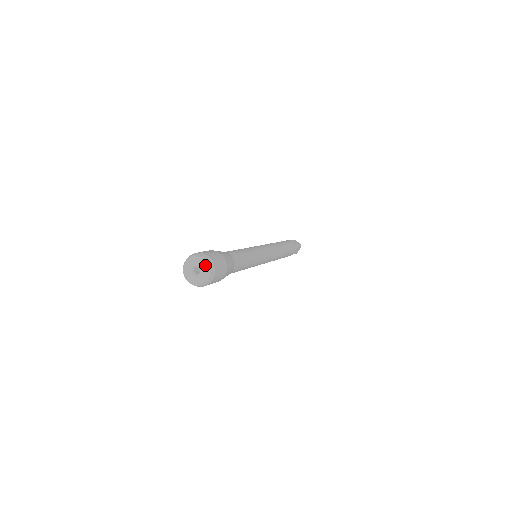
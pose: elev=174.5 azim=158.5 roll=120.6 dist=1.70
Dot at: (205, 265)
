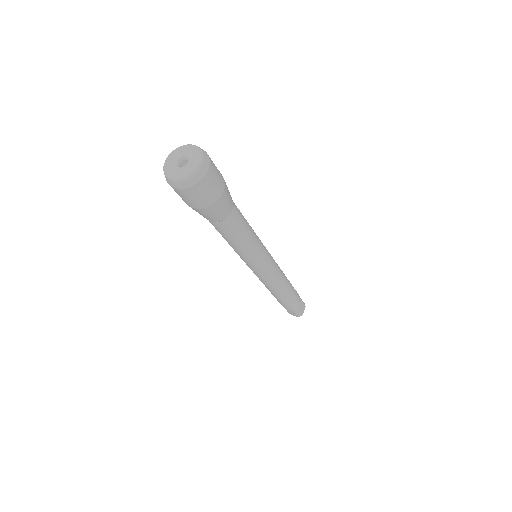
Dot at: (196, 150)
